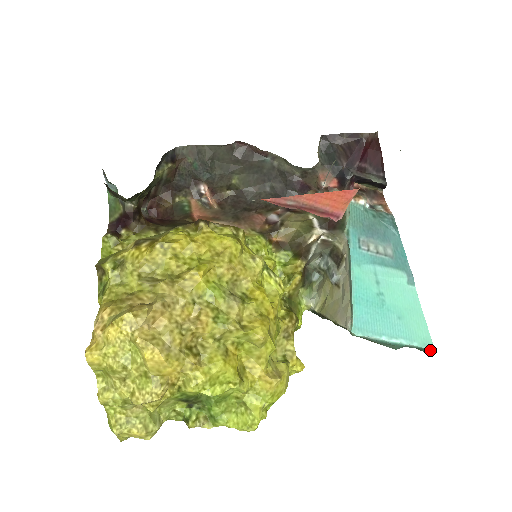
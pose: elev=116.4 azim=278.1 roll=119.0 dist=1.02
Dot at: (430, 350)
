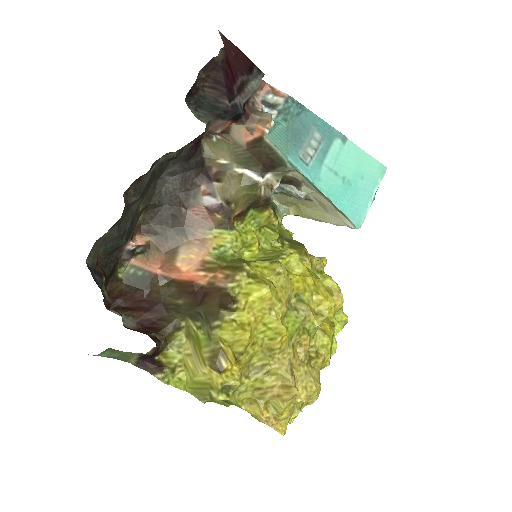
Dot at: (385, 171)
